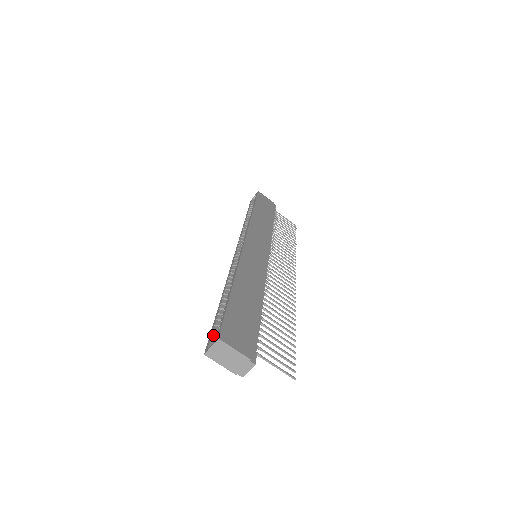
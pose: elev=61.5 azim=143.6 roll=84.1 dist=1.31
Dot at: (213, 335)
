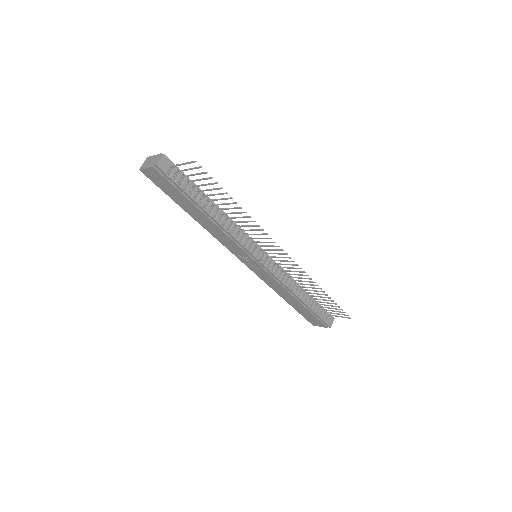
Dot at: occluded
